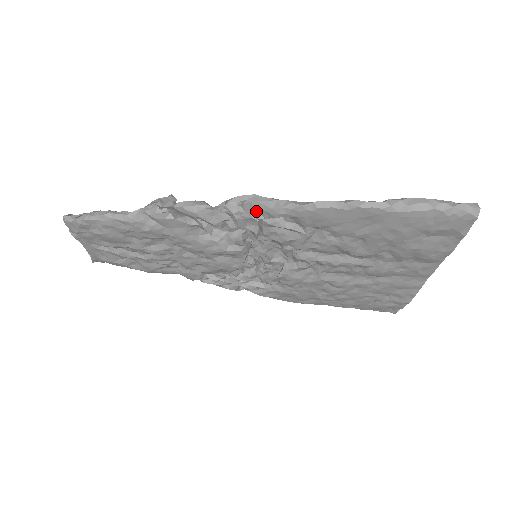
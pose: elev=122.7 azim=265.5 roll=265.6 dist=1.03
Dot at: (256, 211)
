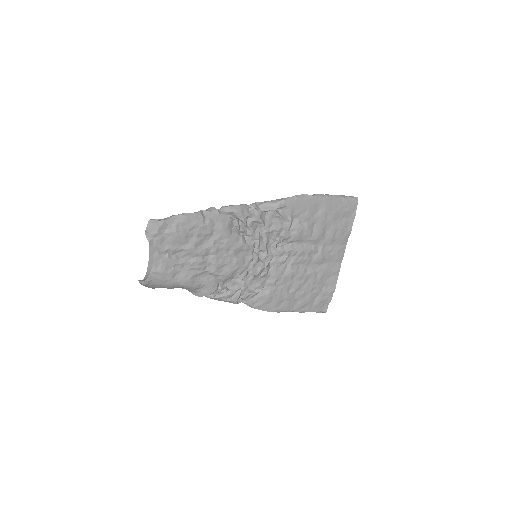
Dot at: (264, 209)
